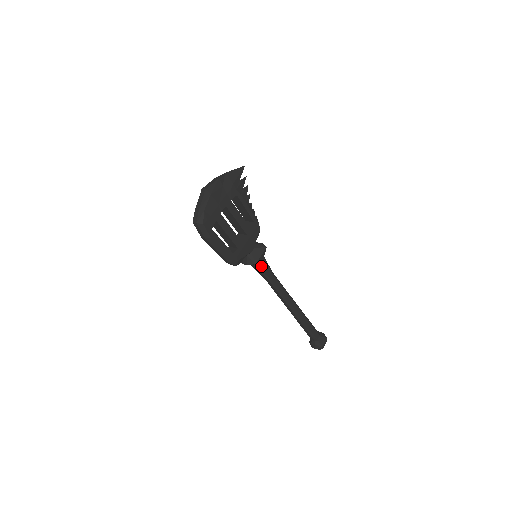
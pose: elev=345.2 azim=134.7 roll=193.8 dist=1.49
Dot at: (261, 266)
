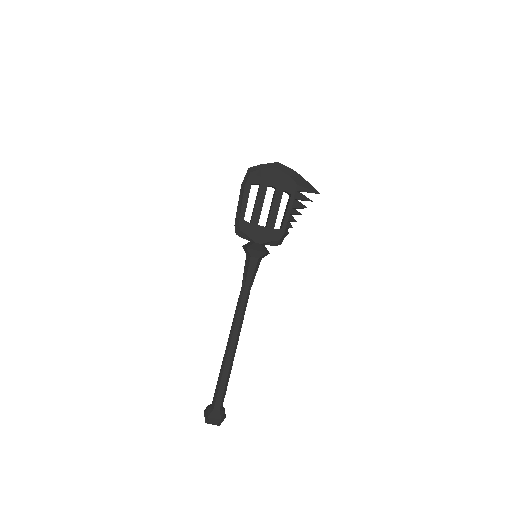
Dot at: (249, 262)
